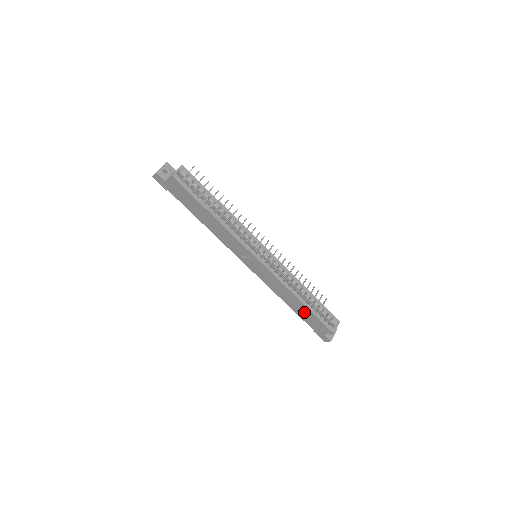
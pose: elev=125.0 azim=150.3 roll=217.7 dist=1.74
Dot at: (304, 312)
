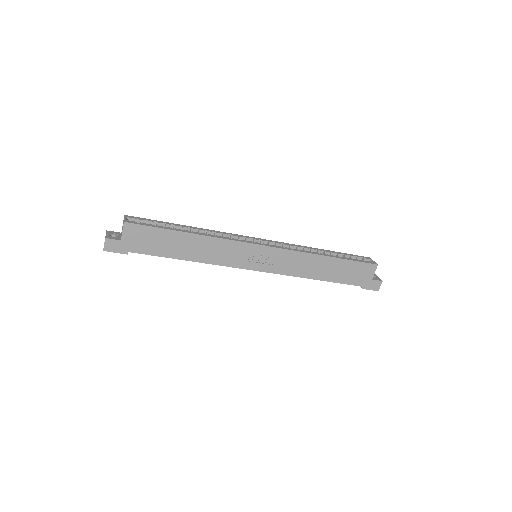
Dot at: (339, 269)
